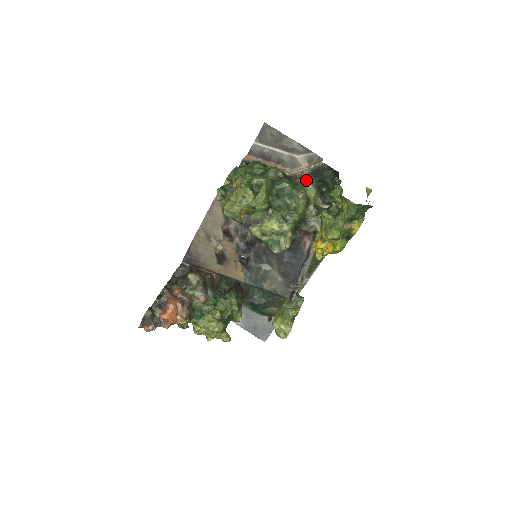
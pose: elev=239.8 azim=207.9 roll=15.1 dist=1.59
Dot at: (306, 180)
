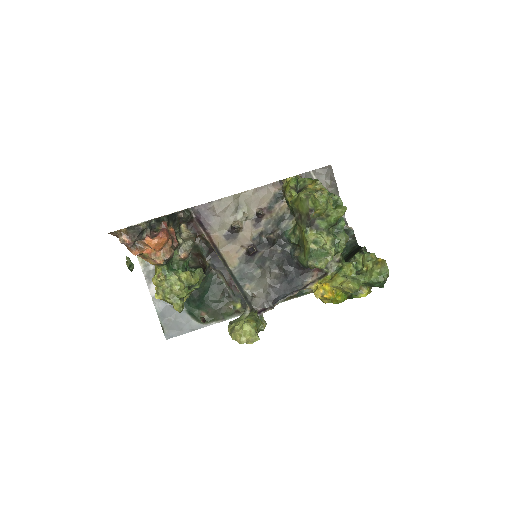
Dot at: occluded
